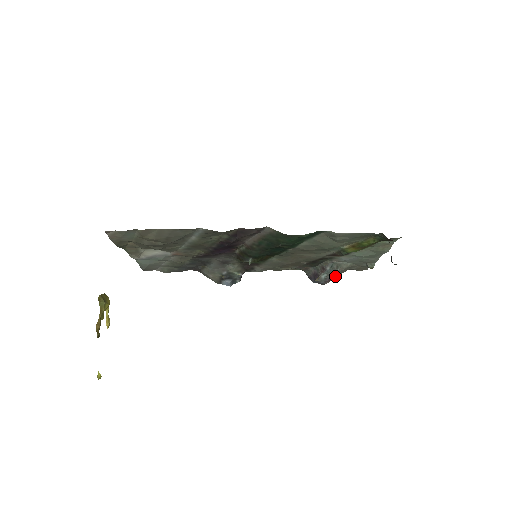
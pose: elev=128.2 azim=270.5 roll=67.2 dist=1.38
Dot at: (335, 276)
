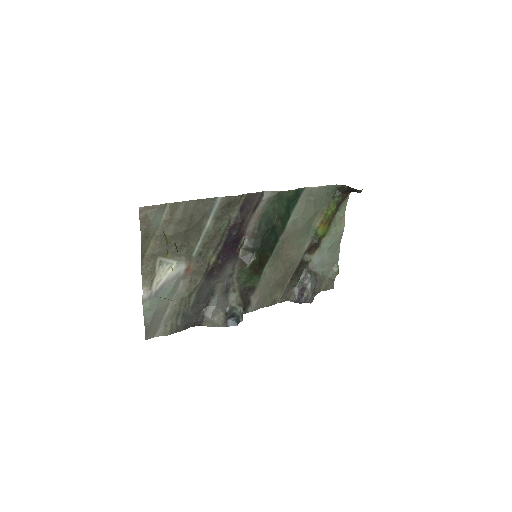
Dot at: (316, 290)
